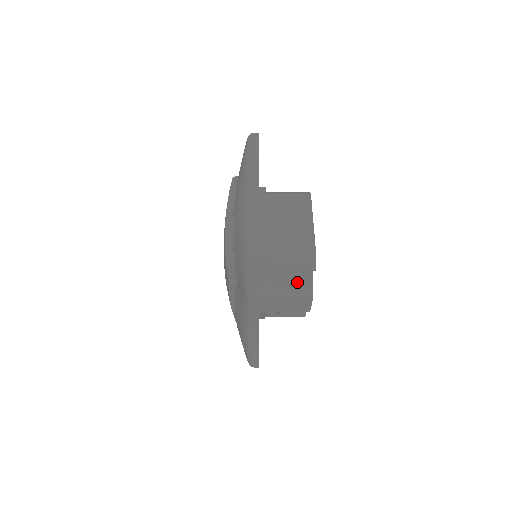
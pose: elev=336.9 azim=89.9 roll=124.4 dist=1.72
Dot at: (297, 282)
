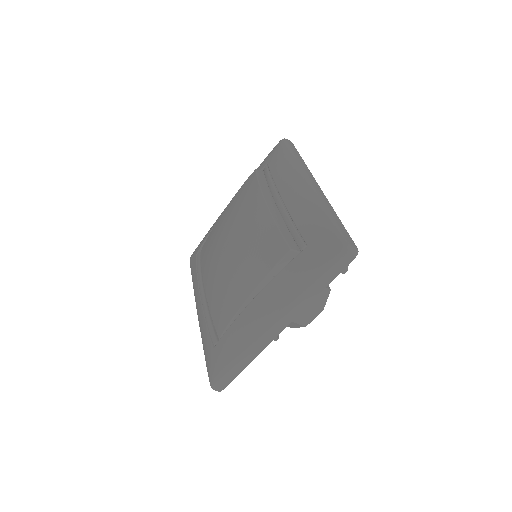
Dot at: occluded
